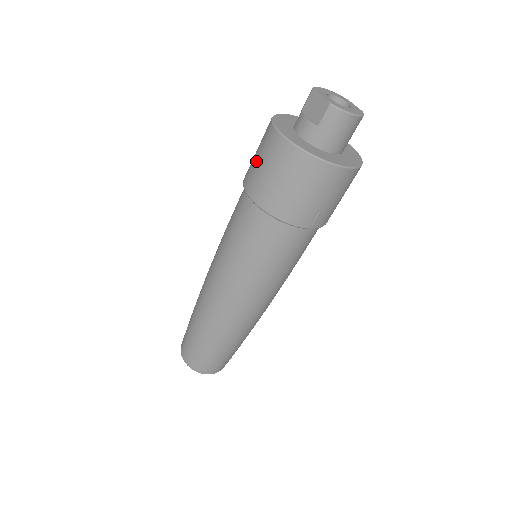
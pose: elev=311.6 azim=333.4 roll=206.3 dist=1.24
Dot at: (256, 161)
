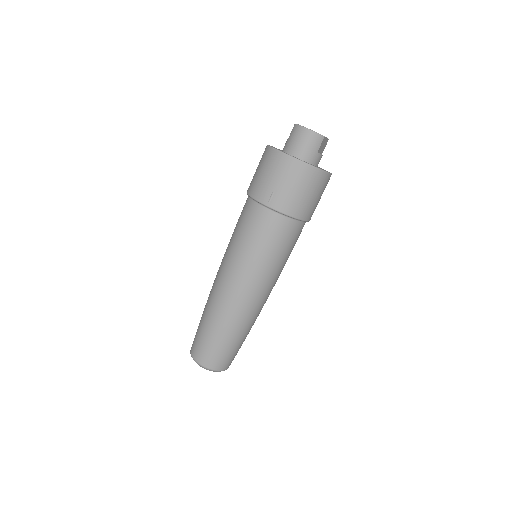
Dot at: occluded
